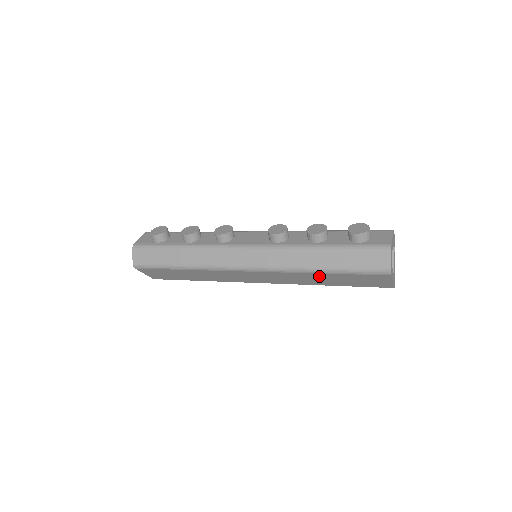
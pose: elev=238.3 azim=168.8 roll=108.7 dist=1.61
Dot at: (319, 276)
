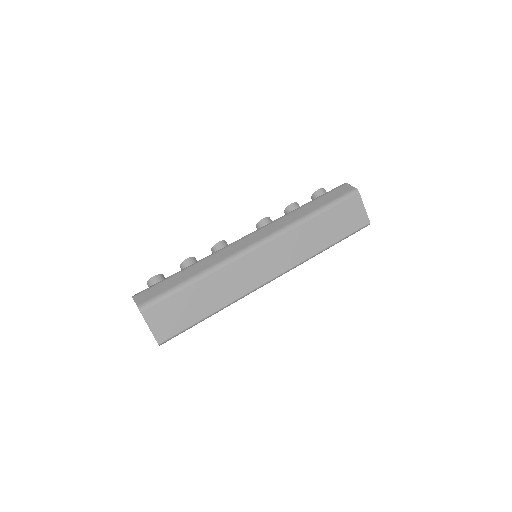
Dot at: (315, 226)
